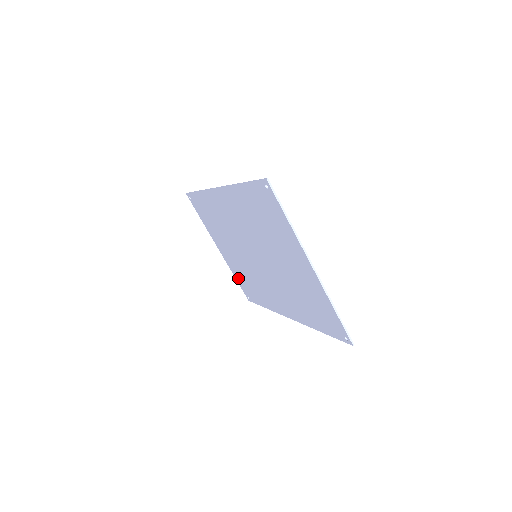
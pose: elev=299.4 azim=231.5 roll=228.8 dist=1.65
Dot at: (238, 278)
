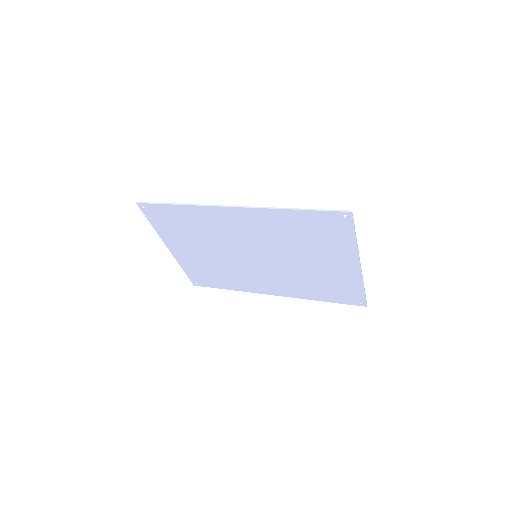
Dot at: (191, 270)
